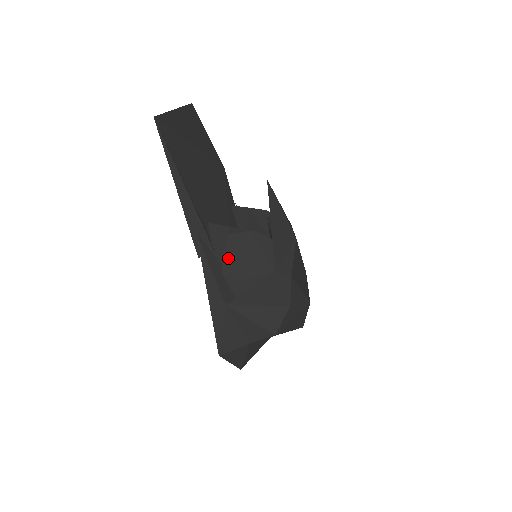
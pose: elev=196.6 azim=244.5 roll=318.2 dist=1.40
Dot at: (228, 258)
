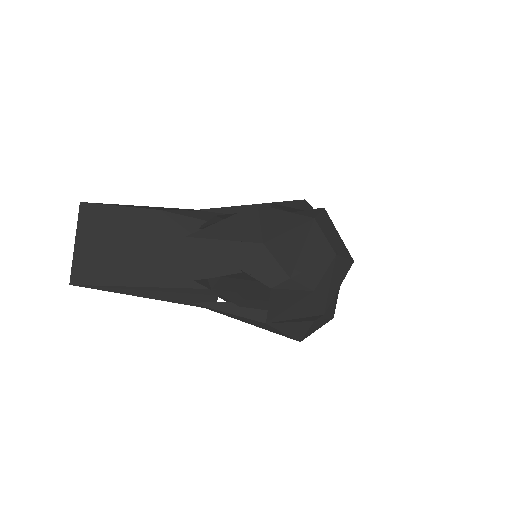
Dot at: (231, 298)
